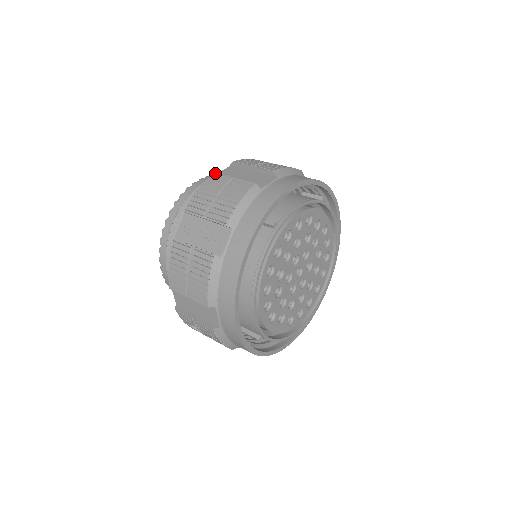
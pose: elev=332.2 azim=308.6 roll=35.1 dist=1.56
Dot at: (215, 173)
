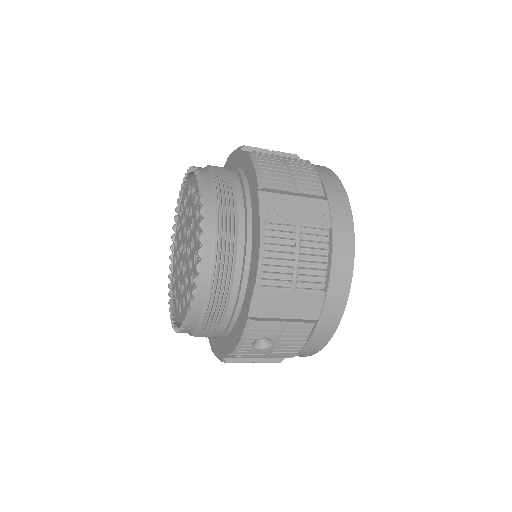
Dot at: (255, 151)
